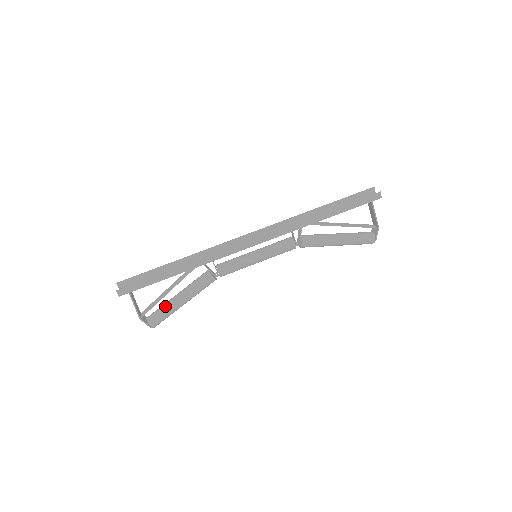
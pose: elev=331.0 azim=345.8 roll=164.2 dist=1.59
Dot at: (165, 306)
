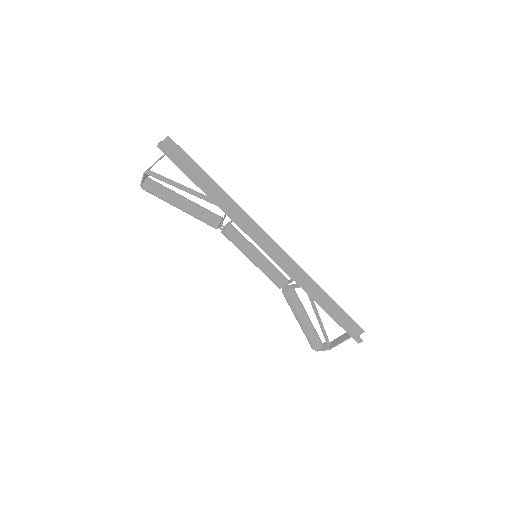
Dot at: (168, 191)
